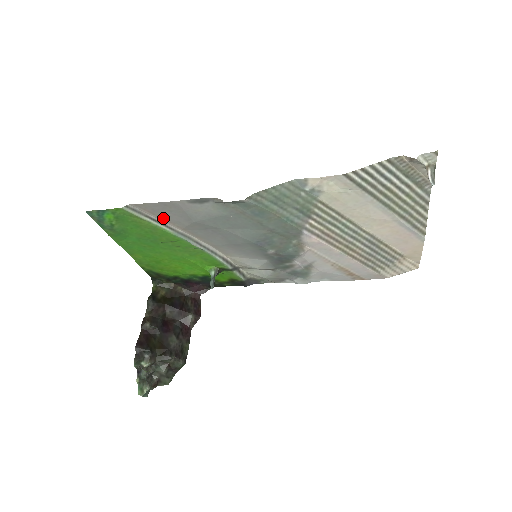
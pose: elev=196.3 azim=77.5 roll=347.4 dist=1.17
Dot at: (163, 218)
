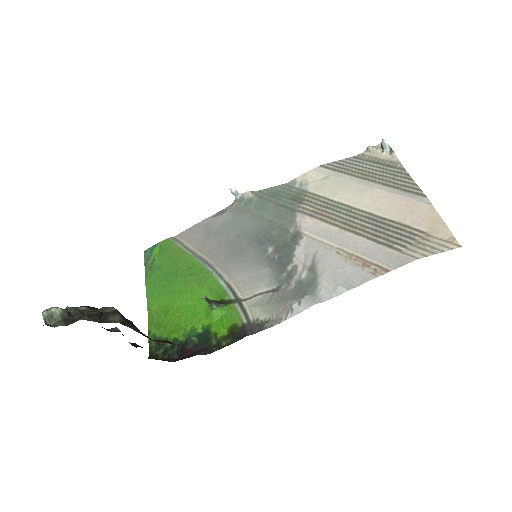
Dot at: (192, 244)
